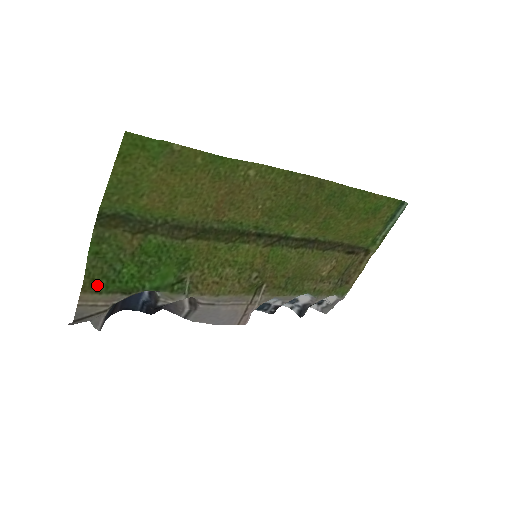
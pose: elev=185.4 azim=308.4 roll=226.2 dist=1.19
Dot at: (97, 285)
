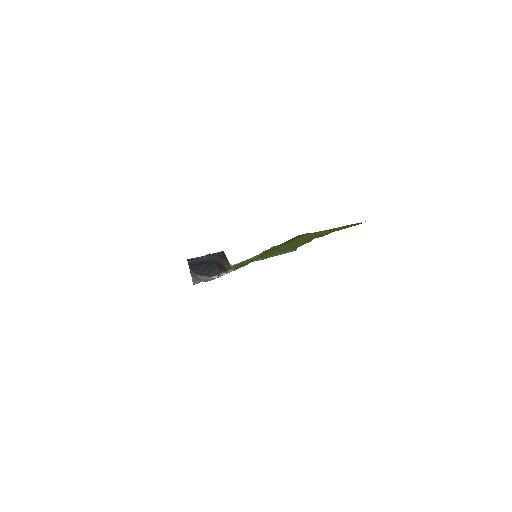
Dot at: (243, 266)
